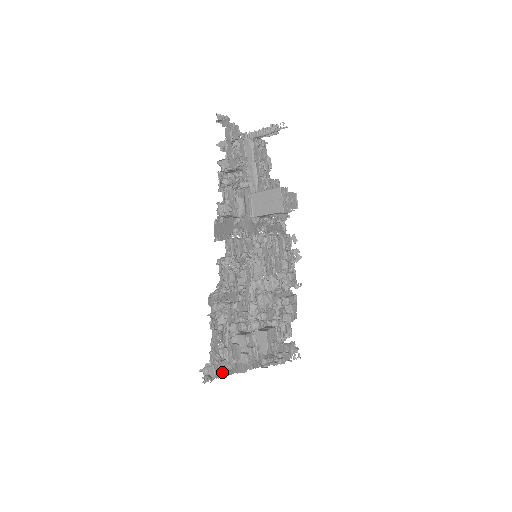
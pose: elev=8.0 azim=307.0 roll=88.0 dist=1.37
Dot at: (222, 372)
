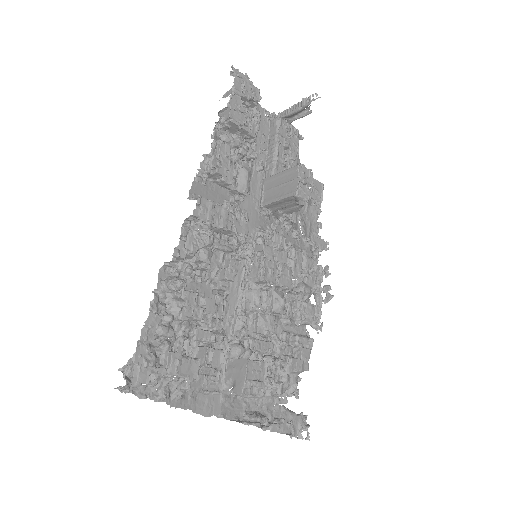
Dot at: (152, 382)
